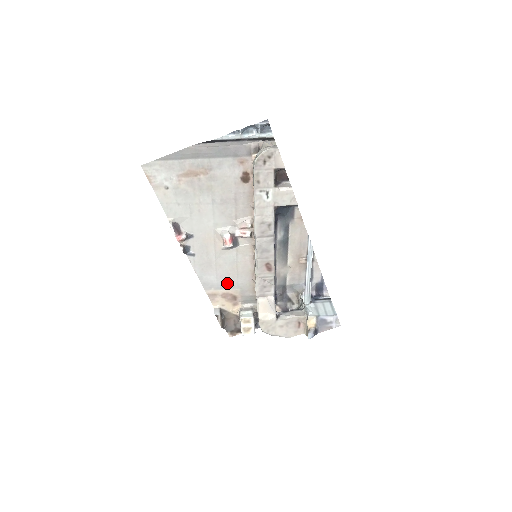
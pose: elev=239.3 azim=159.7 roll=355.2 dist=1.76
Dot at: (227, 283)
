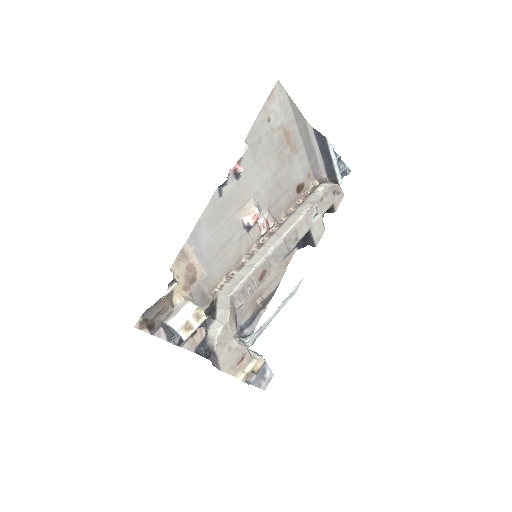
Dot at: (207, 256)
